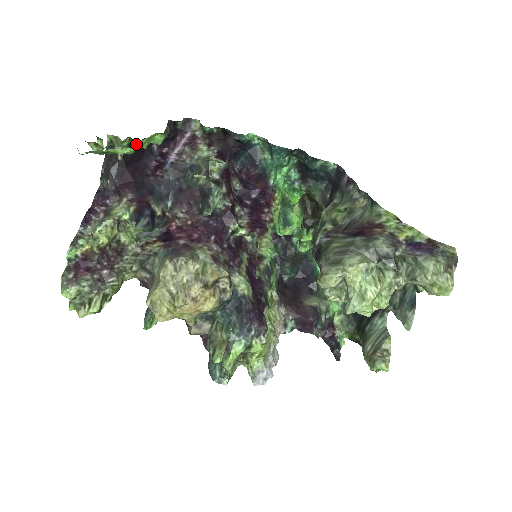
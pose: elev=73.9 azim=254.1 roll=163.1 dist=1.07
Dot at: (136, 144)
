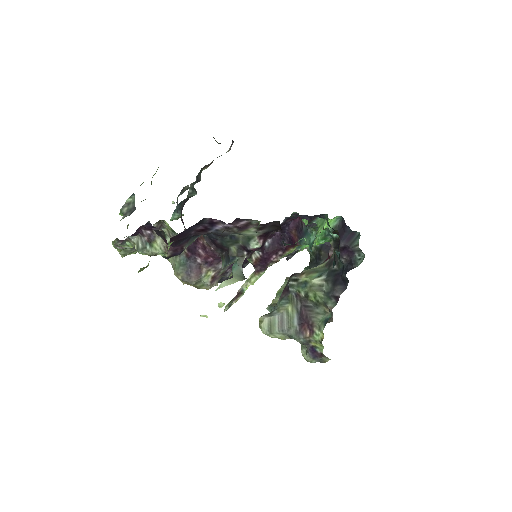
Dot at: occluded
